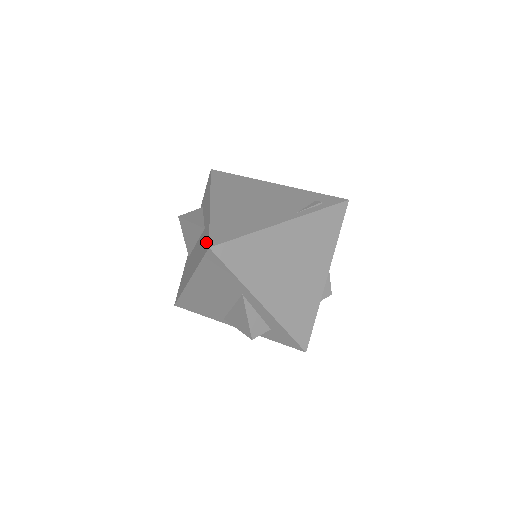
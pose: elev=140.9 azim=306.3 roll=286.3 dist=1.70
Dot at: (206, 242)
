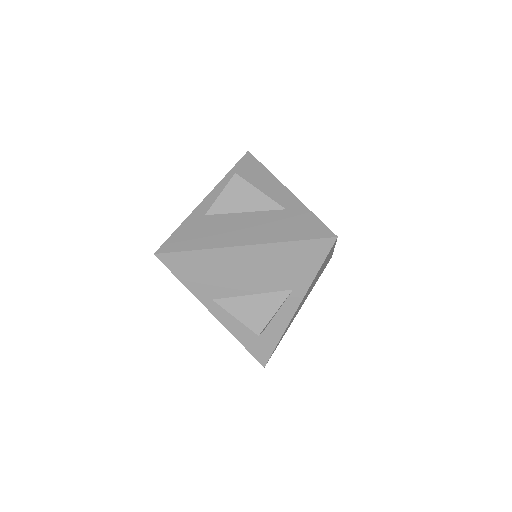
Dot at: (316, 227)
